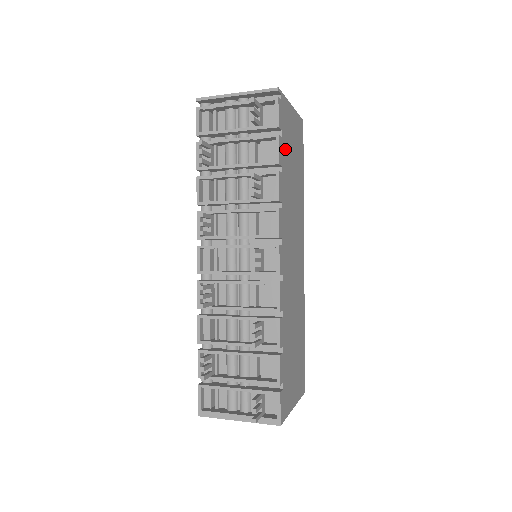
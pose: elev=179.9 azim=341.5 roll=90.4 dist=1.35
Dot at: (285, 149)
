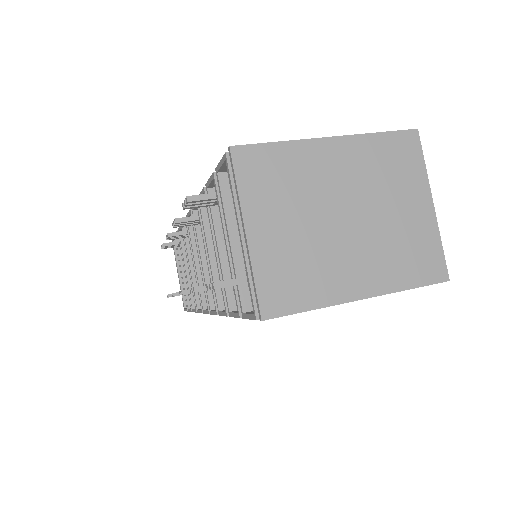
Dot at: occluded
